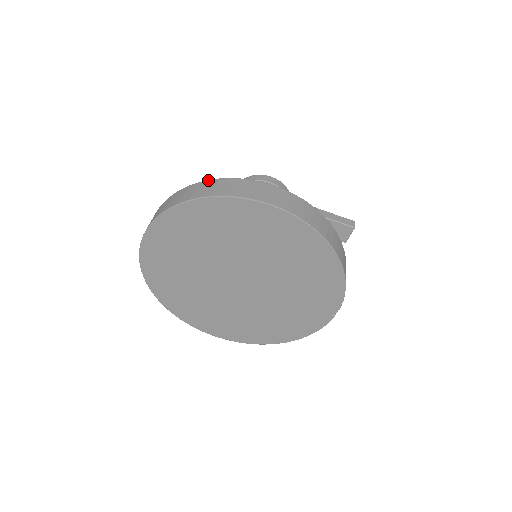
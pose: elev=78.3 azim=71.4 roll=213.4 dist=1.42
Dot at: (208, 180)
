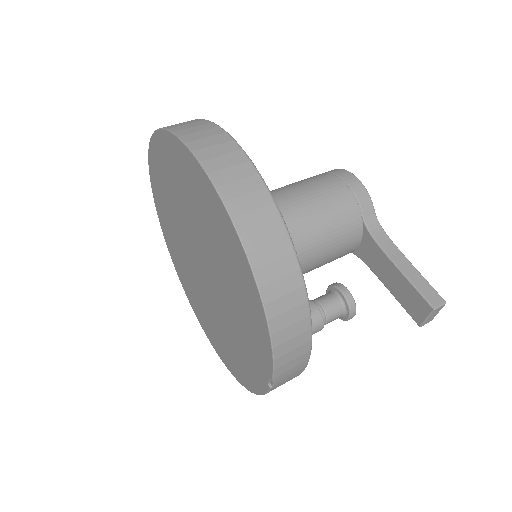
Dot at: occluded
